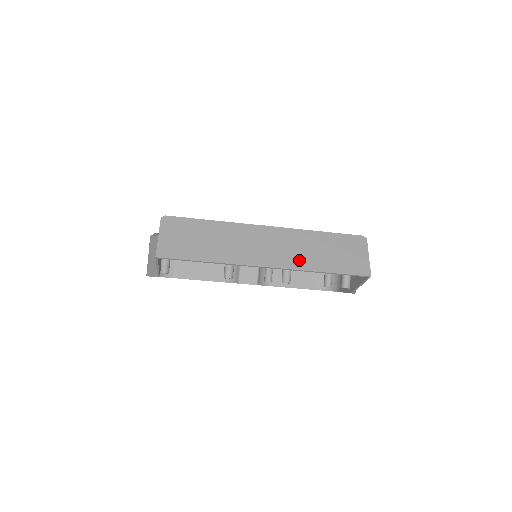
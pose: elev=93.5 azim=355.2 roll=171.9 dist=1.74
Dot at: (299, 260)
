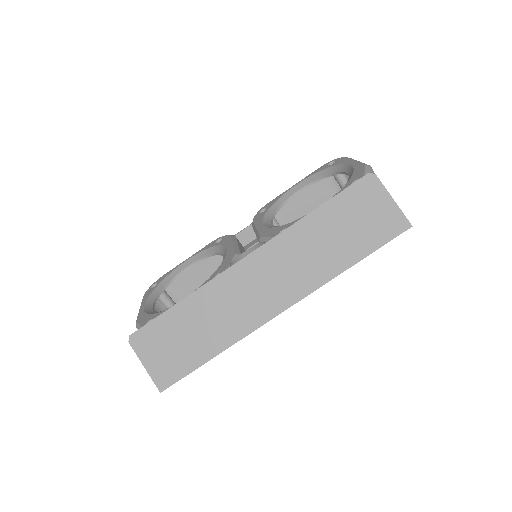
Dot at: (312, 274)
